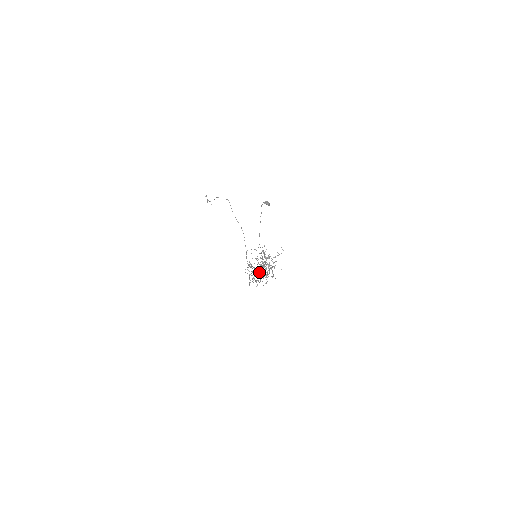
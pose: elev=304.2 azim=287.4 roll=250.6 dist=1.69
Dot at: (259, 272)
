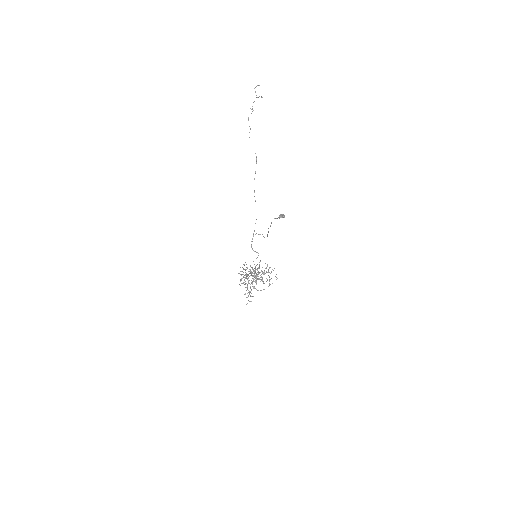
Dot at: occluded
